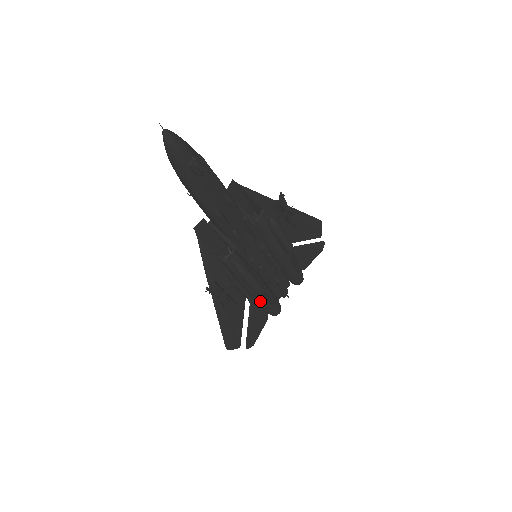
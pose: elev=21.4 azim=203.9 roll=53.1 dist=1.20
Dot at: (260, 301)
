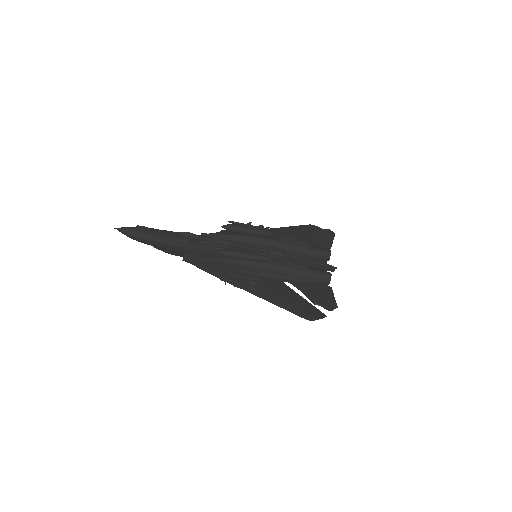
Dot at: (287, 271)
